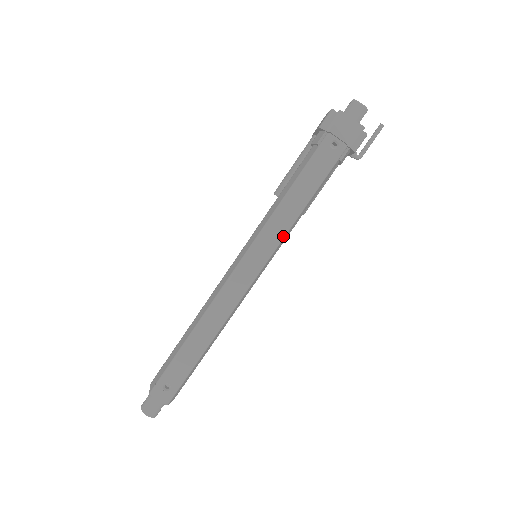
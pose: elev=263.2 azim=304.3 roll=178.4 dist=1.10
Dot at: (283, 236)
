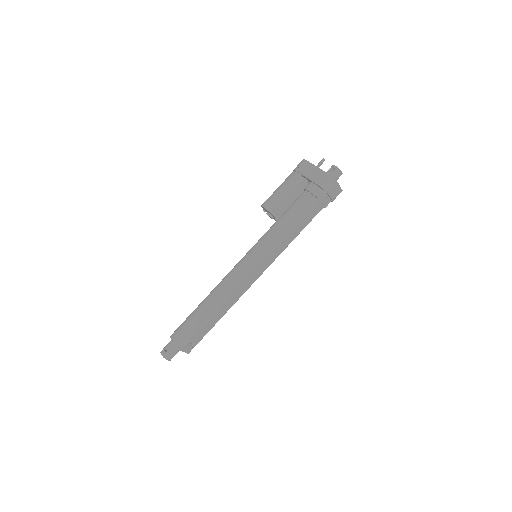
Dot at: (283, 250)
